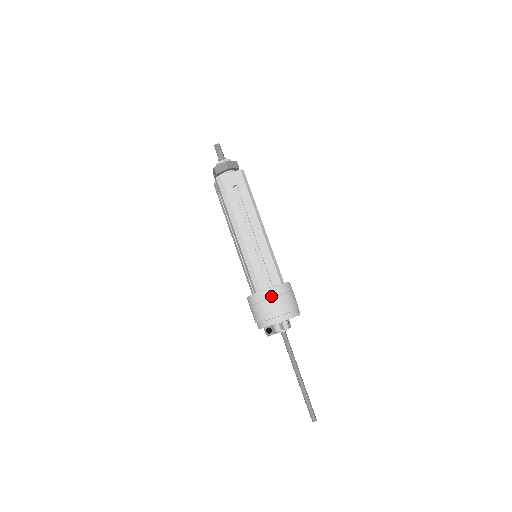
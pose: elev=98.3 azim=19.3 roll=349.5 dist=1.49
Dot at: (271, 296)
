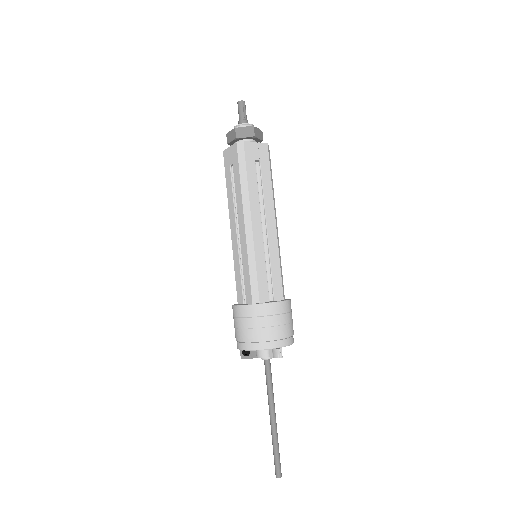
Dot at: (273, 313)
